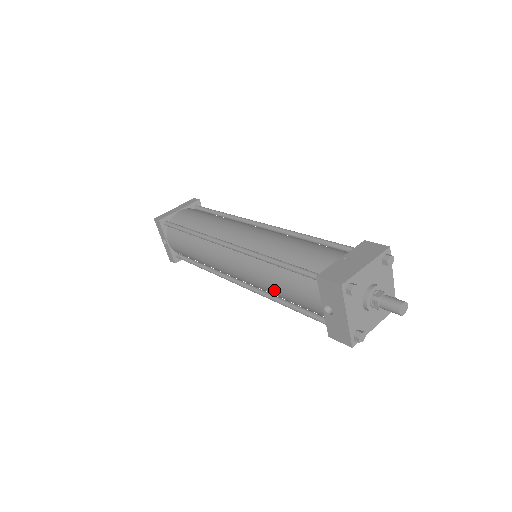
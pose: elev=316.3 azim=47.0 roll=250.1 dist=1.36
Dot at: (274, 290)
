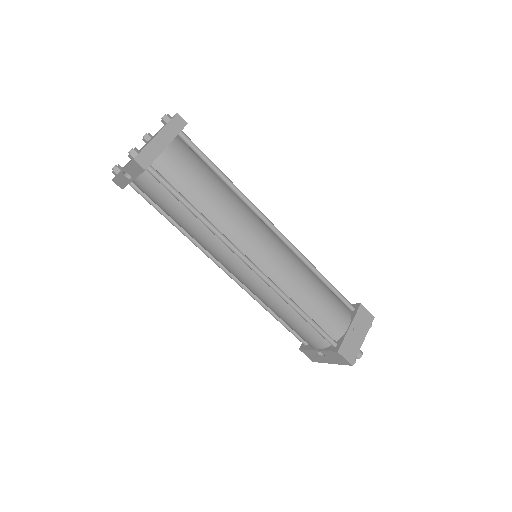
Dot at: (277, 314)
